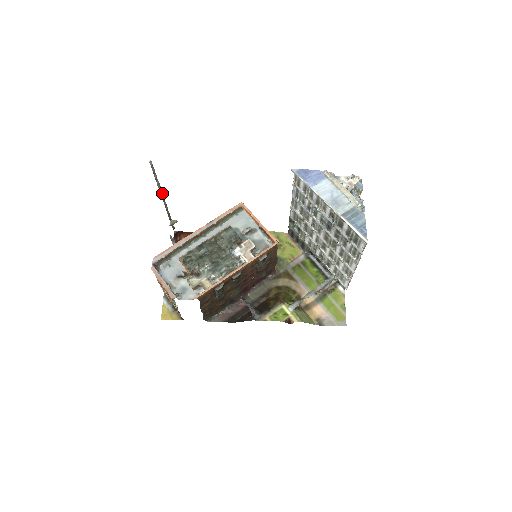
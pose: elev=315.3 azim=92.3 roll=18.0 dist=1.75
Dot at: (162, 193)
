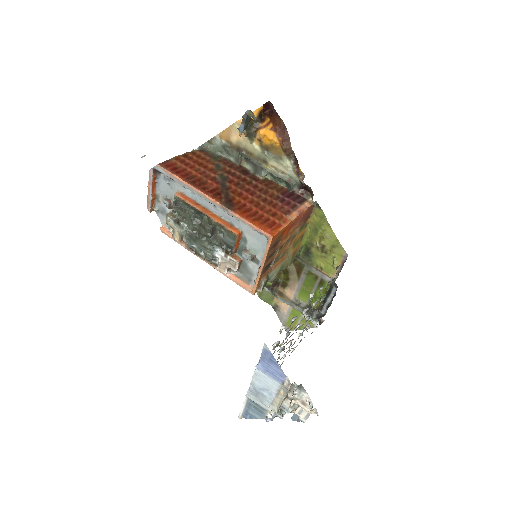
Dot at: occluded
